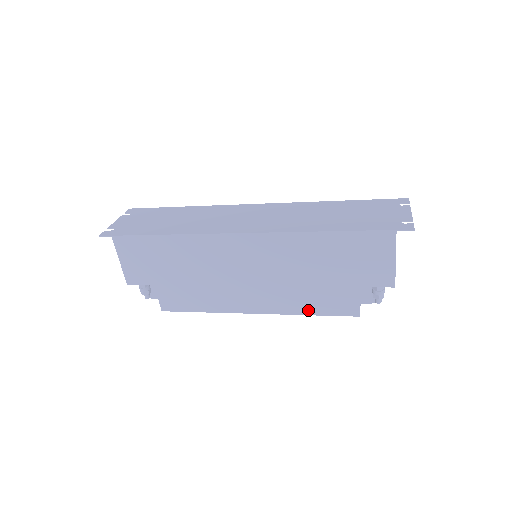
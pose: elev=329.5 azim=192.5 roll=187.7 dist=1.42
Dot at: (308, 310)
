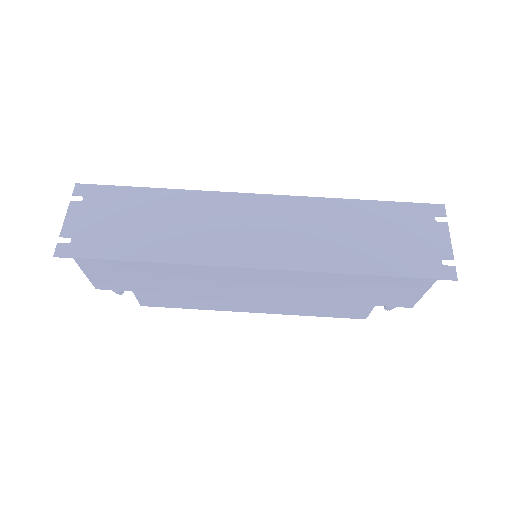
Dot at: (313, 314)
